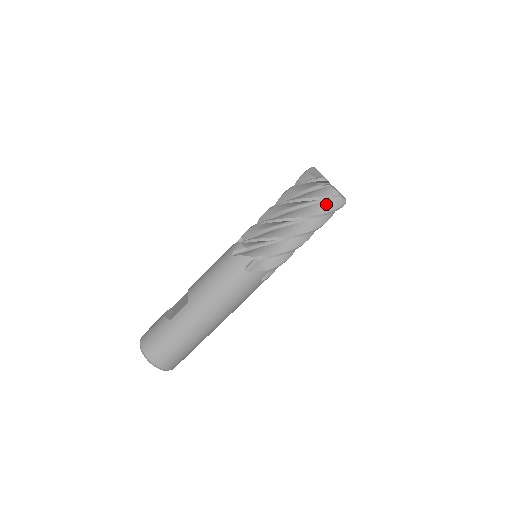
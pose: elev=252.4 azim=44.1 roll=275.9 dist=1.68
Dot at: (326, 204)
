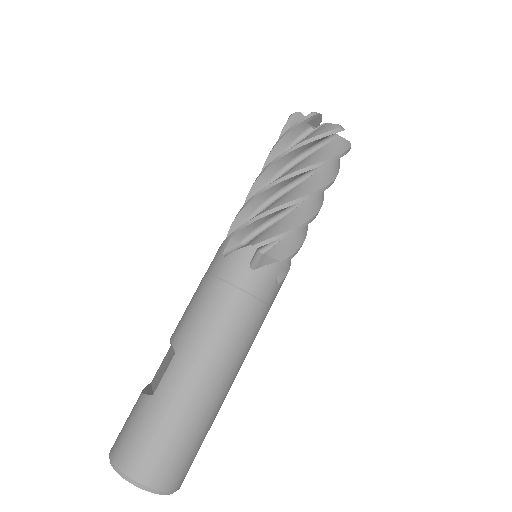
Dot at: (329, 148)
